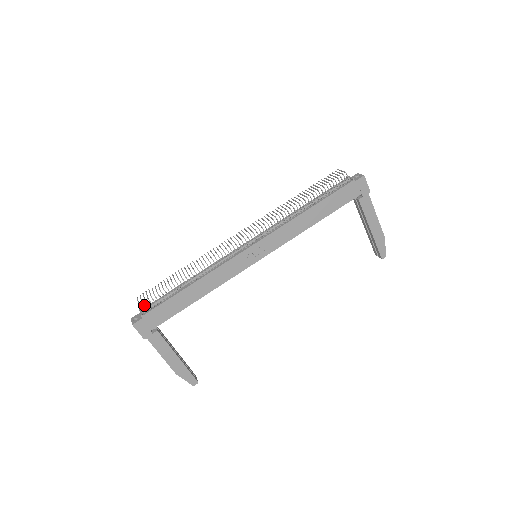
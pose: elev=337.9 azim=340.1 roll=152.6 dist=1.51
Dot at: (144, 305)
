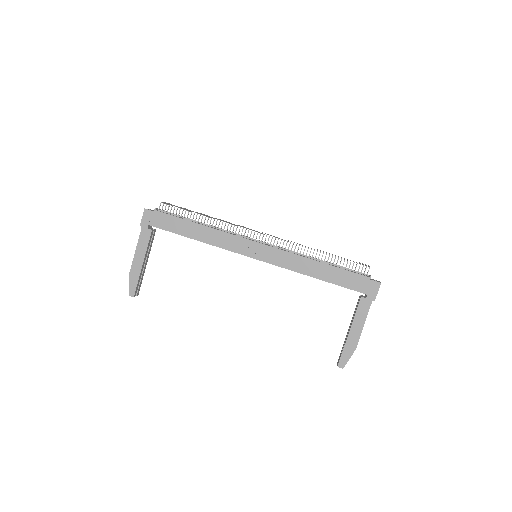
Dot at: occluded
